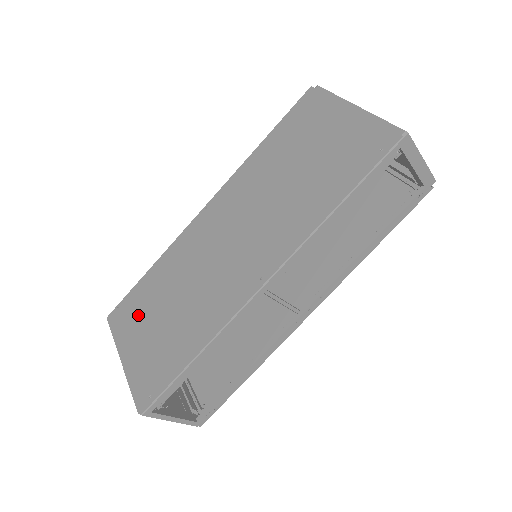
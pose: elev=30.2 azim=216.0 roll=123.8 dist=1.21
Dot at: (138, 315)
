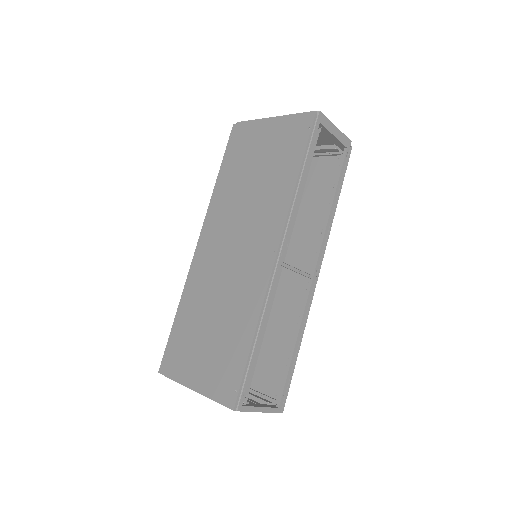
Dot at: (187, 348)
